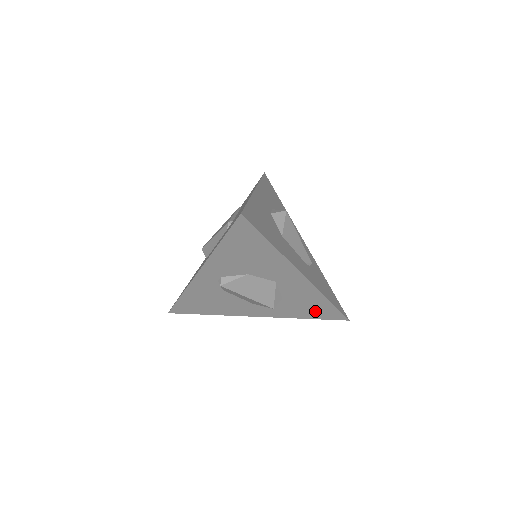
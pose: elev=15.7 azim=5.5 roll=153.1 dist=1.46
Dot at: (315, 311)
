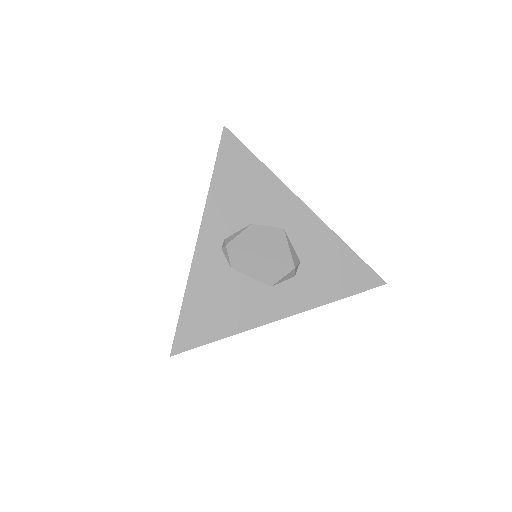
Dot at: (343, 277)
